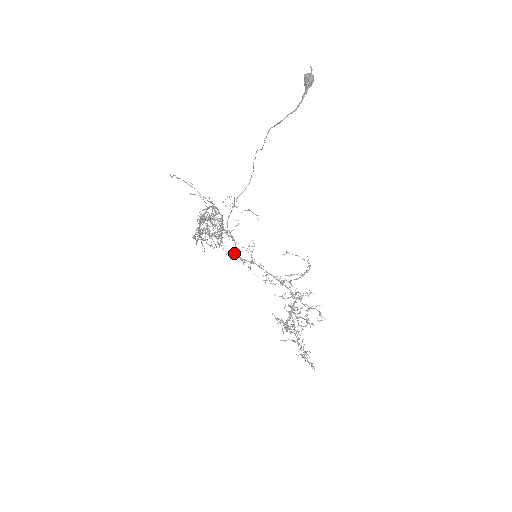
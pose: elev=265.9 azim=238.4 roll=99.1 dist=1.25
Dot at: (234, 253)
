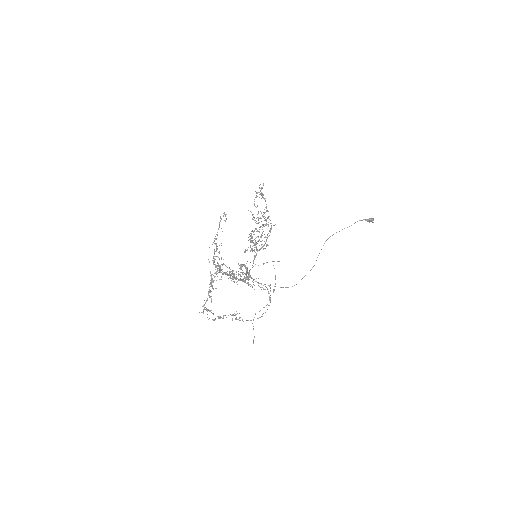
Dot at: (242, 266)
